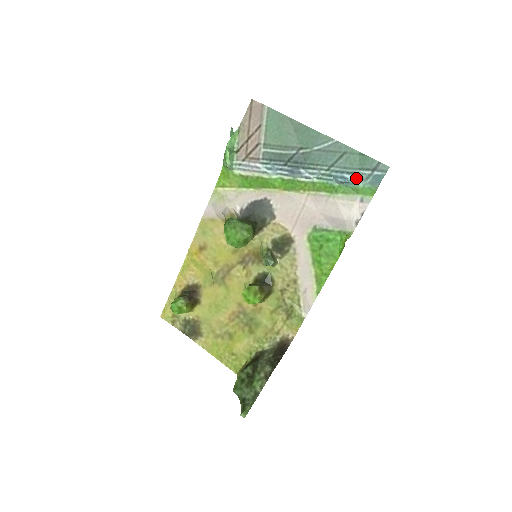
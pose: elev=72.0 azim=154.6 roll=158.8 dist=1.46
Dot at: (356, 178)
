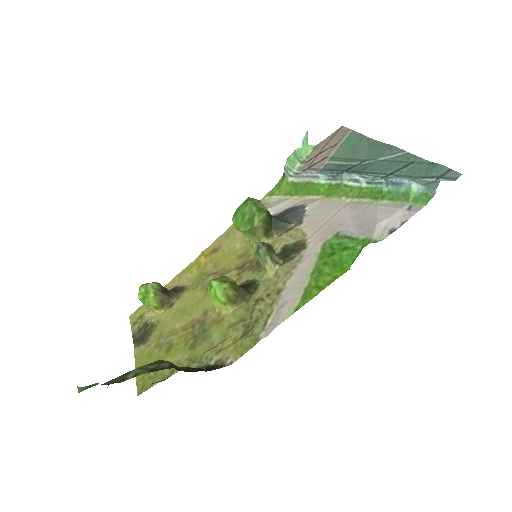
Dot at: (412, 180)
